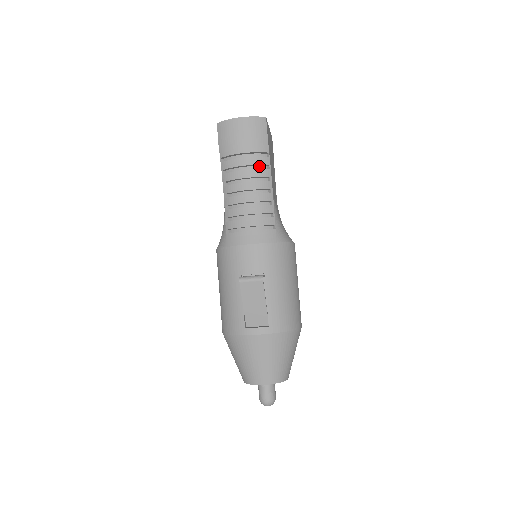
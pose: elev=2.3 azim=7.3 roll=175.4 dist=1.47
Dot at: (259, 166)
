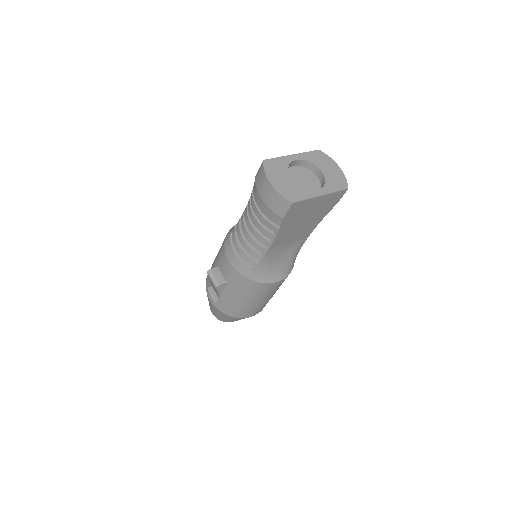
Dot at: occluded
